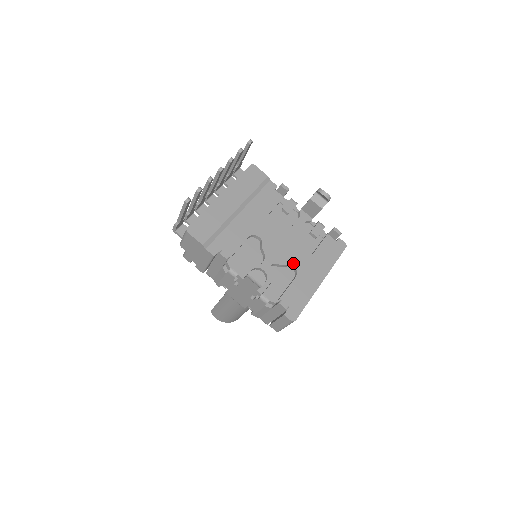
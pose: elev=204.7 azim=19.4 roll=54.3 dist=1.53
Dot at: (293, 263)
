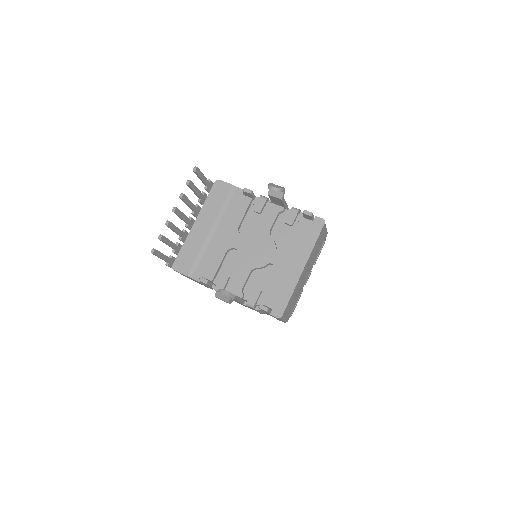
Dot at: (271, 261)
